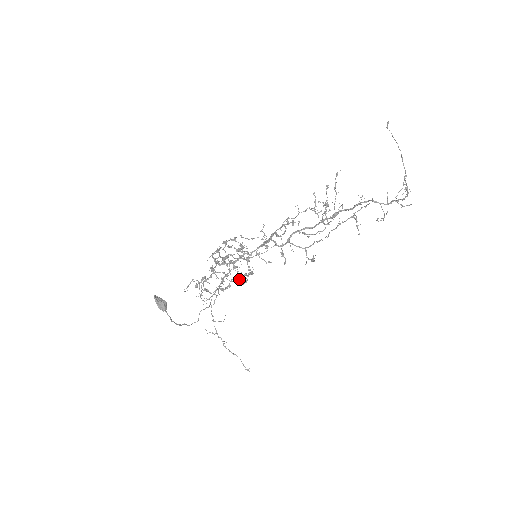
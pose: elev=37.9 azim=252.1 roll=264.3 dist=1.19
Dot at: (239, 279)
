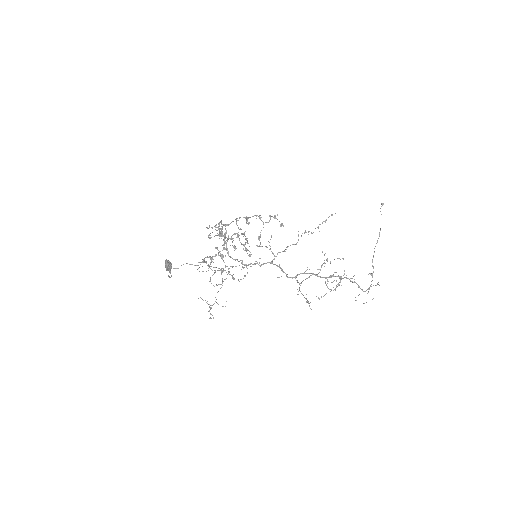
Dot at: occluded
